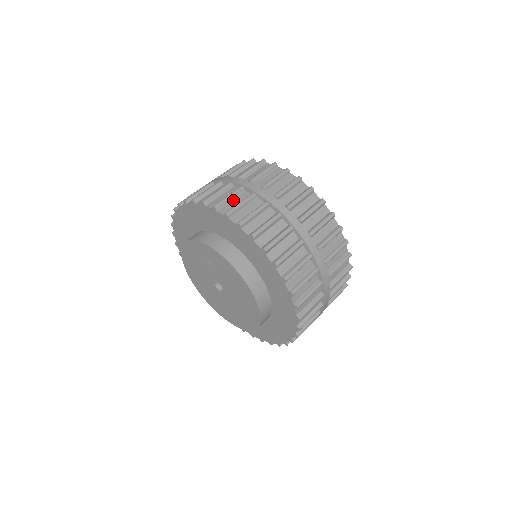
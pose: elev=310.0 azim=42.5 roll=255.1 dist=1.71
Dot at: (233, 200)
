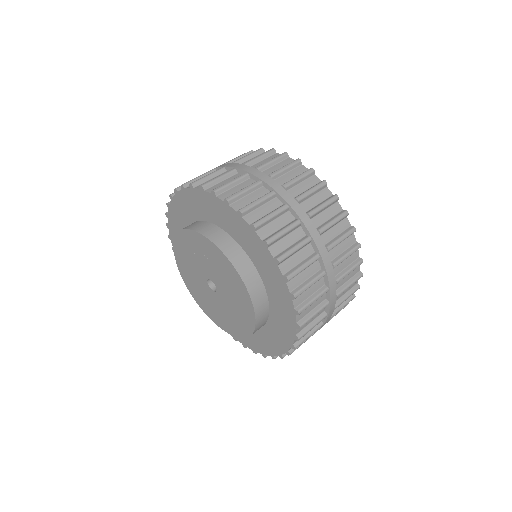
Dot at: (224, 181)
